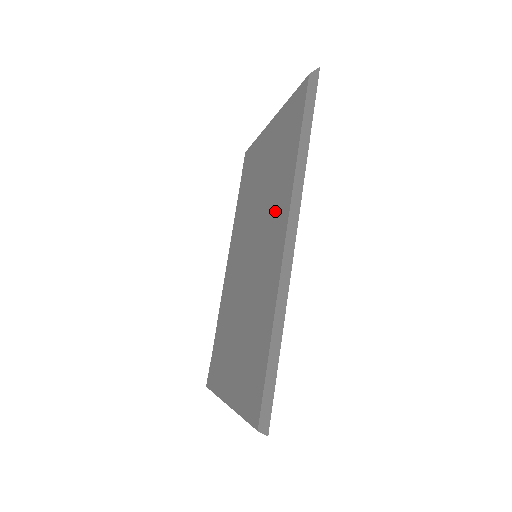
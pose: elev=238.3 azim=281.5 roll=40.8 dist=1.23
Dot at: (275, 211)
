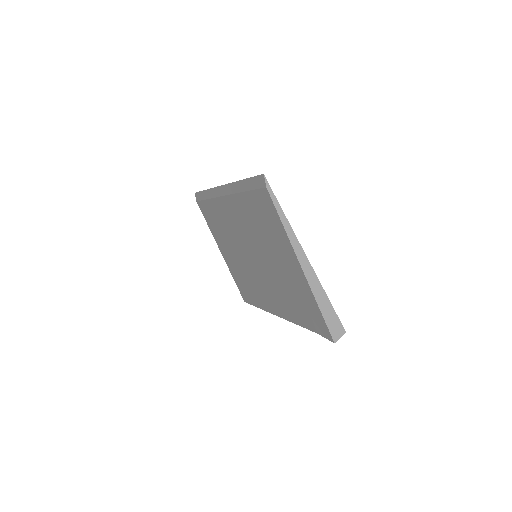
Dot at: (227, 220)
